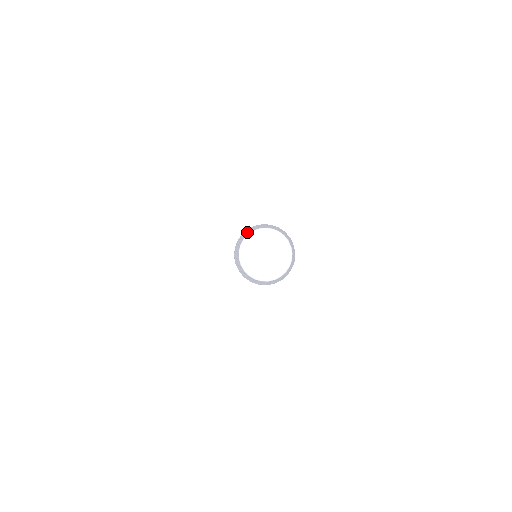
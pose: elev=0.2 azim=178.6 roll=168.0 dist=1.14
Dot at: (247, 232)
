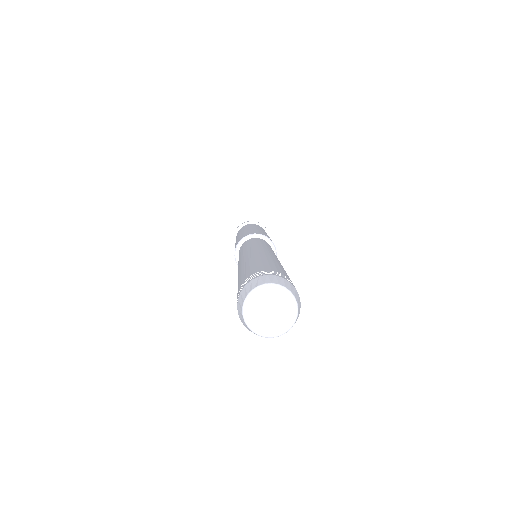
Dot at: (281, 281)
